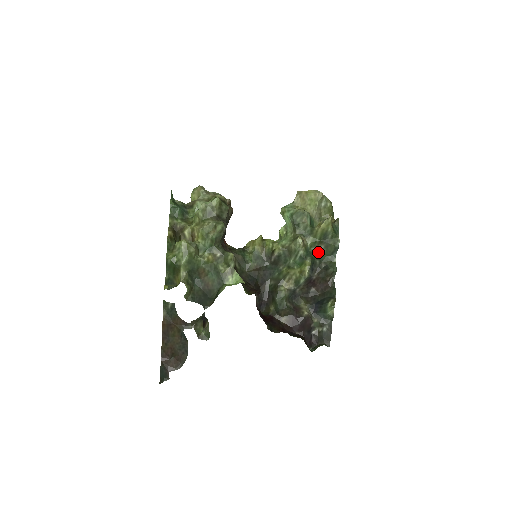
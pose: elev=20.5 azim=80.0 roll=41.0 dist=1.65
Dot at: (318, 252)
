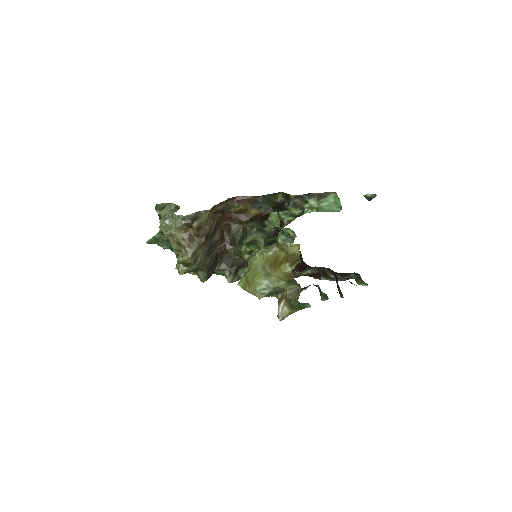
Dot at: occluded
